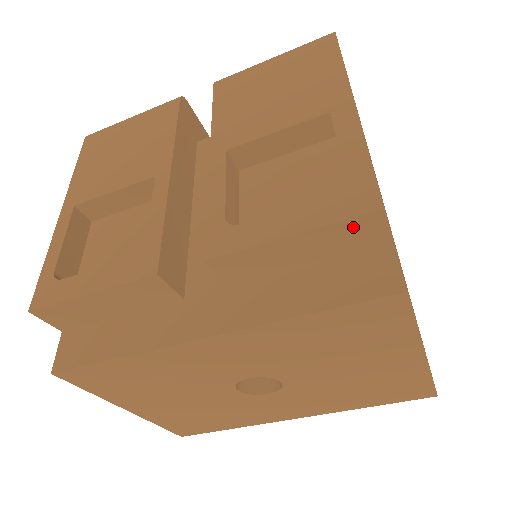
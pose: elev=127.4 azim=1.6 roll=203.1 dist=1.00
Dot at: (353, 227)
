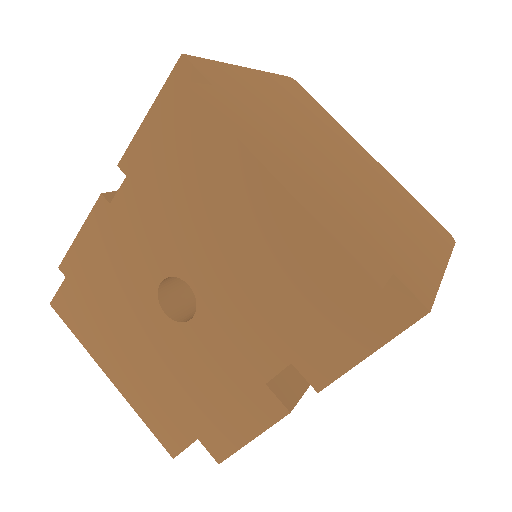
Dot at: (176, 83)
